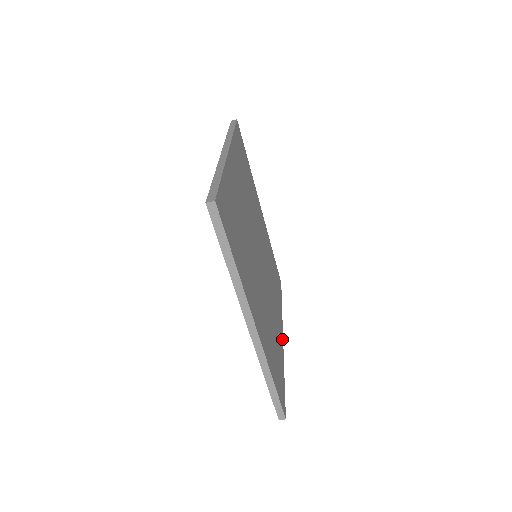
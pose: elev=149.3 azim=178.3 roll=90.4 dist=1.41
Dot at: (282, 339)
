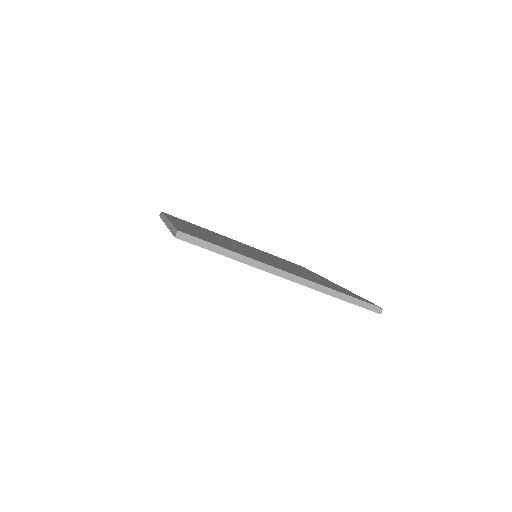
Dot at: occluded
